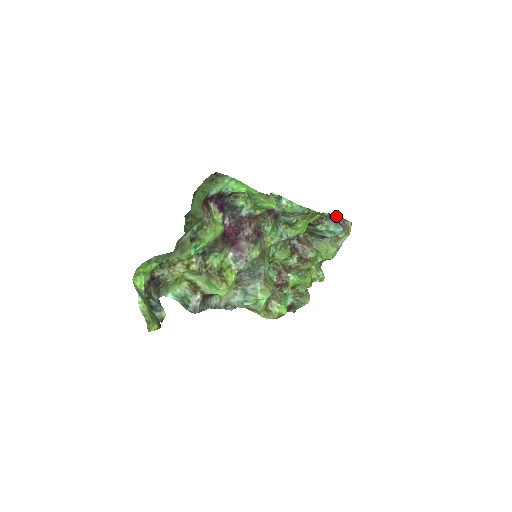
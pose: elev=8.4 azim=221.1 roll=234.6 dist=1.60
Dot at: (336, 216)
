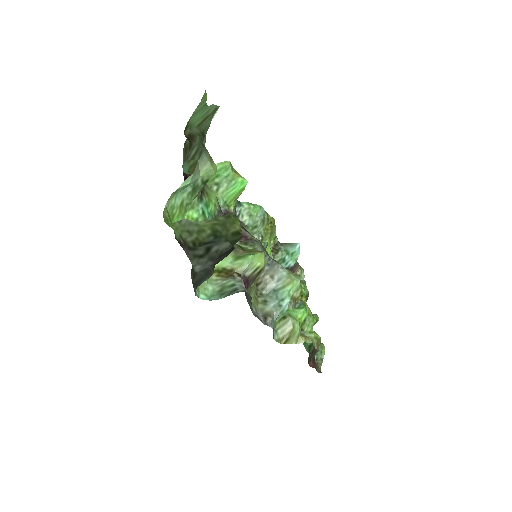
Dot at: occluded
